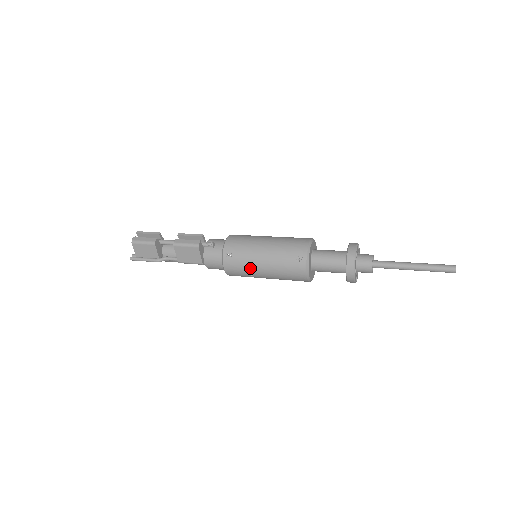
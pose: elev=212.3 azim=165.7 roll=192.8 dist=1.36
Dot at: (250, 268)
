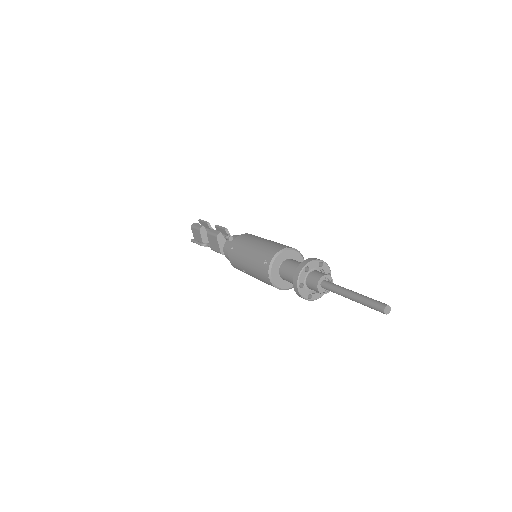
Dot at: (241, 263)
